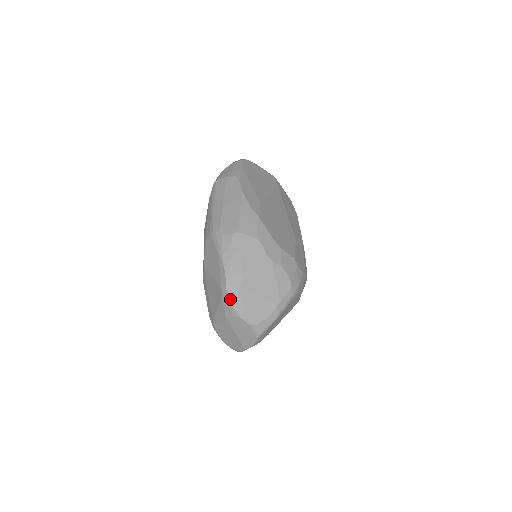
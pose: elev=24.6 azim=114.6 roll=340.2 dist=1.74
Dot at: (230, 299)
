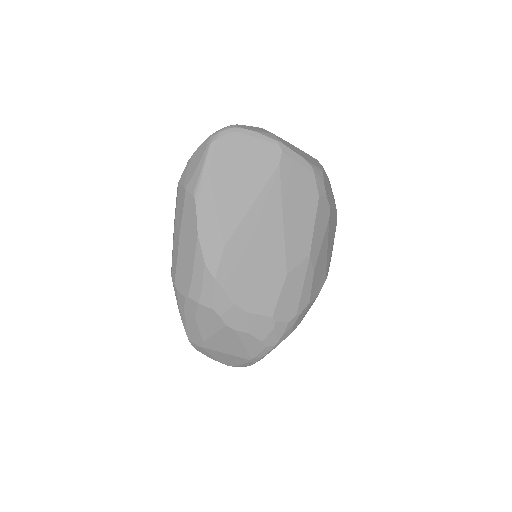
Dot at: (197, 350)
